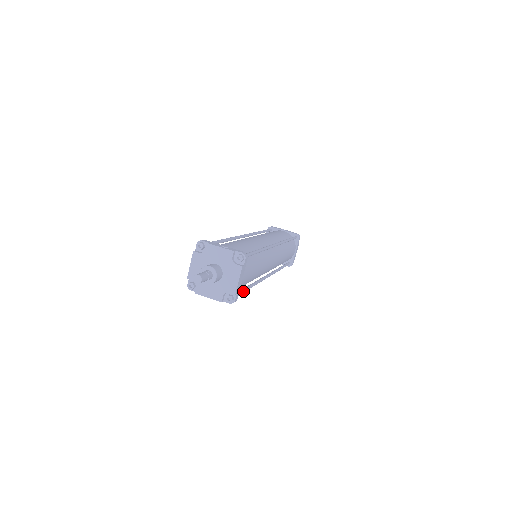
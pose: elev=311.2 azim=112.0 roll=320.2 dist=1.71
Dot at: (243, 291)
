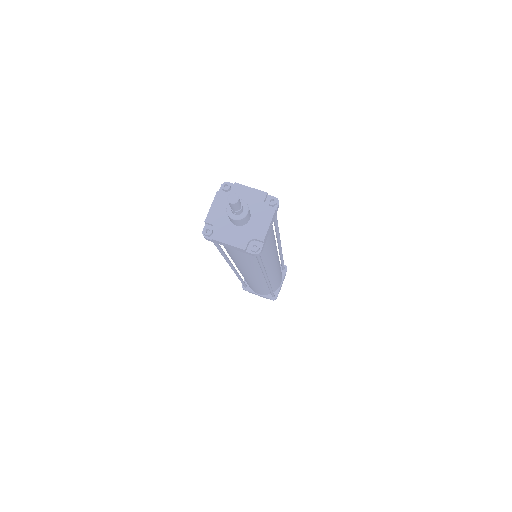
Dot at: occluded
